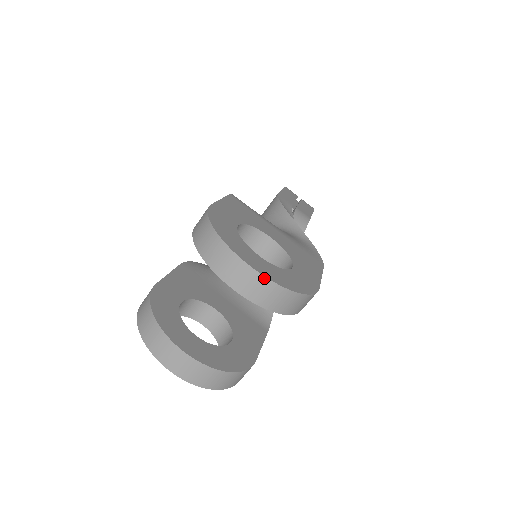
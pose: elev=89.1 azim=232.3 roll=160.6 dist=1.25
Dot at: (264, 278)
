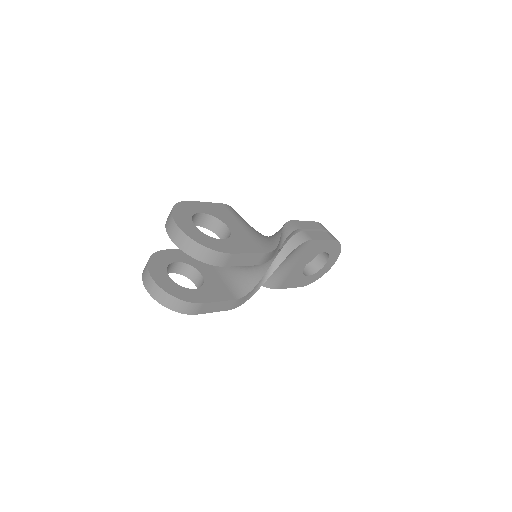
Dot at: (181, 231)
